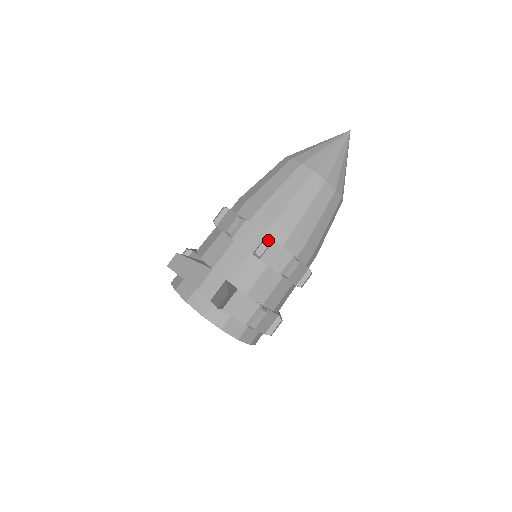
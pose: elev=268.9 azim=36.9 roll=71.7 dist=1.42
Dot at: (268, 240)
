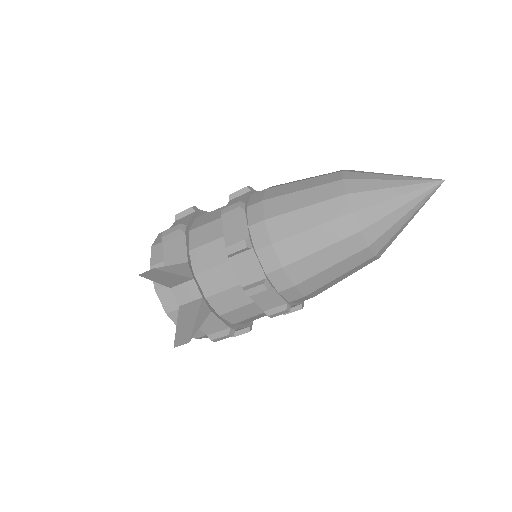
Dot at: (264, 287)
